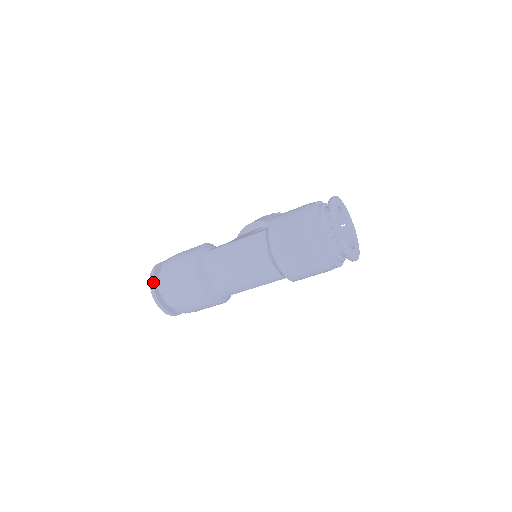
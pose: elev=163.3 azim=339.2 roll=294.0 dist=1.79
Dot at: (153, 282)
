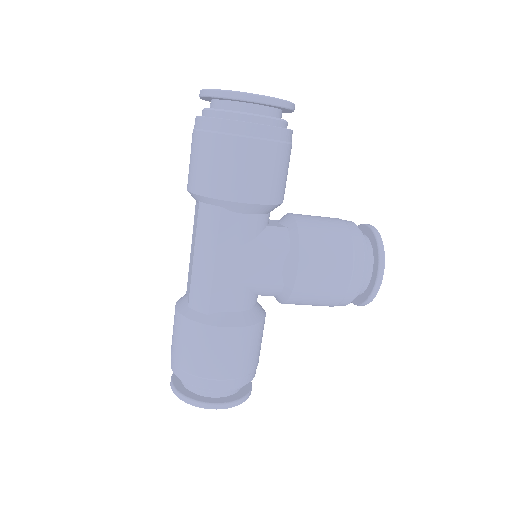
Dot at: occluded
